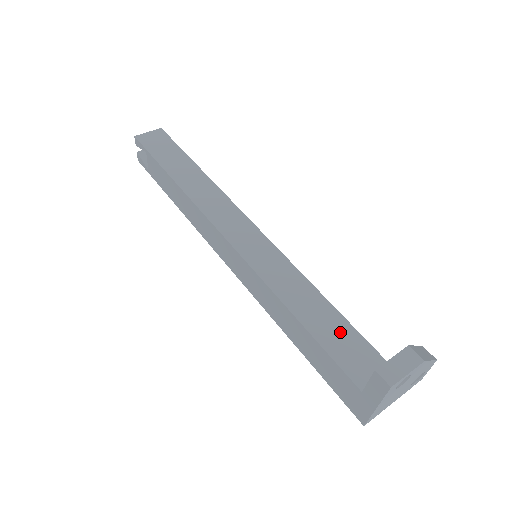
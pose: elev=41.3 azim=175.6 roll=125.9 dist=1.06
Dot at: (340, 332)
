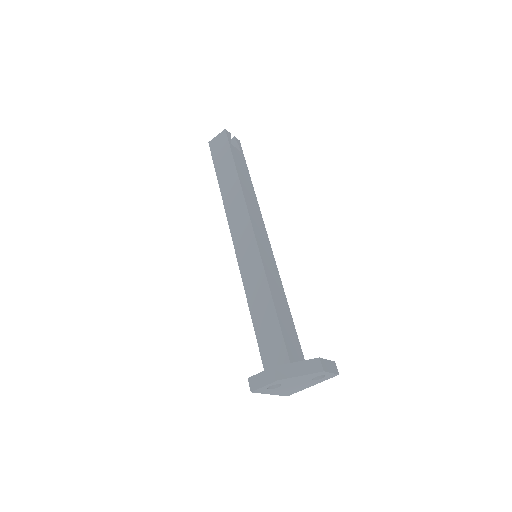
Dot at: (272, 334)
